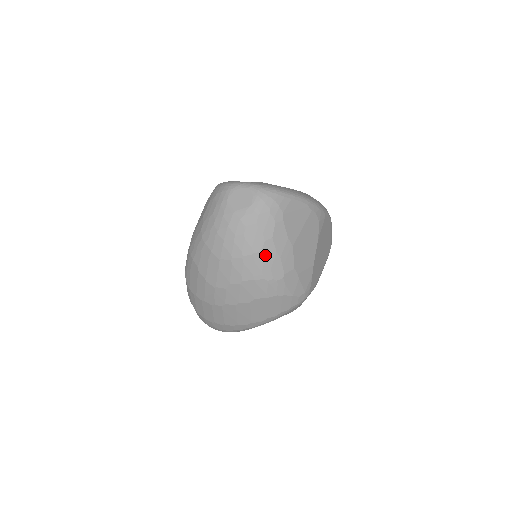
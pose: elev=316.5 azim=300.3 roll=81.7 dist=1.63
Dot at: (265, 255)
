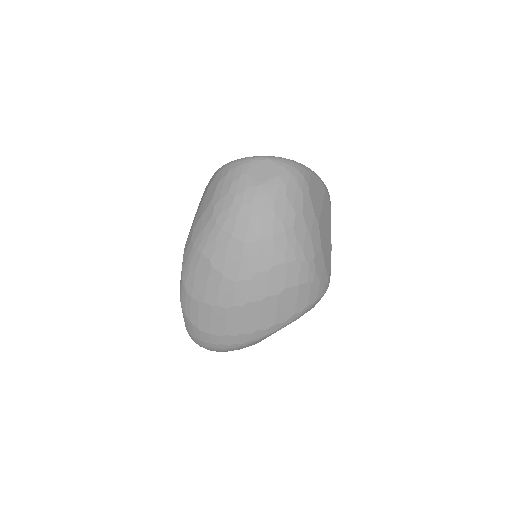
Dot at: (297, 232)
